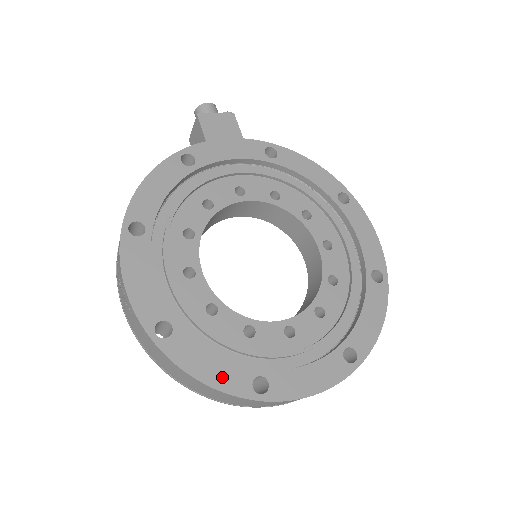
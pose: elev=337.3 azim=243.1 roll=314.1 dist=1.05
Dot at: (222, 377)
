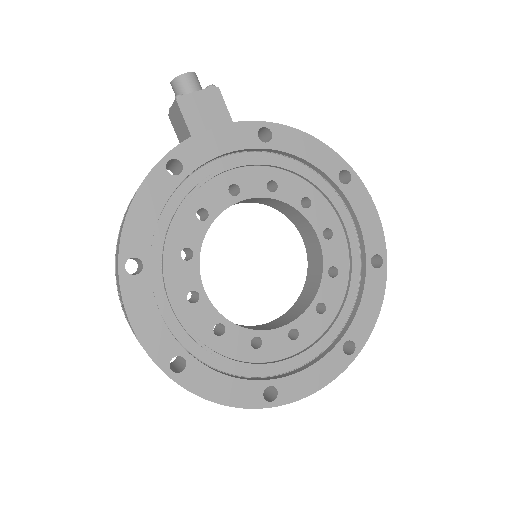
Dot at: (236, 395)
